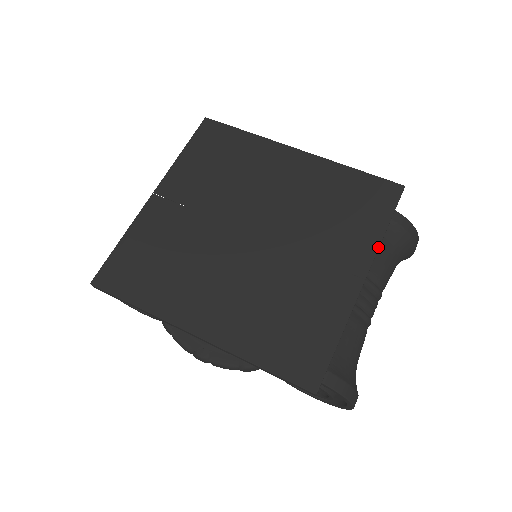
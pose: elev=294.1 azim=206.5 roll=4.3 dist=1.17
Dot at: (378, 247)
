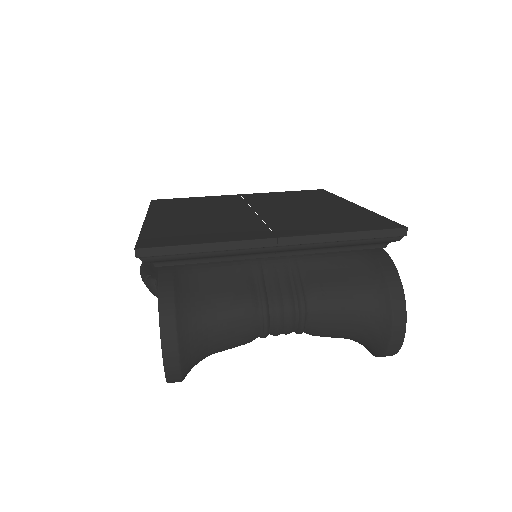
Dot at: (320, 234)
